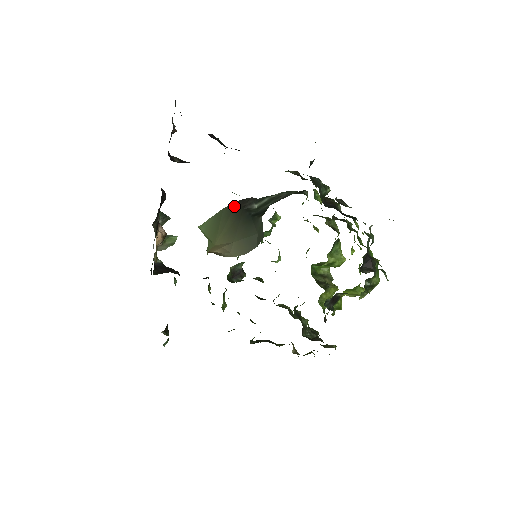
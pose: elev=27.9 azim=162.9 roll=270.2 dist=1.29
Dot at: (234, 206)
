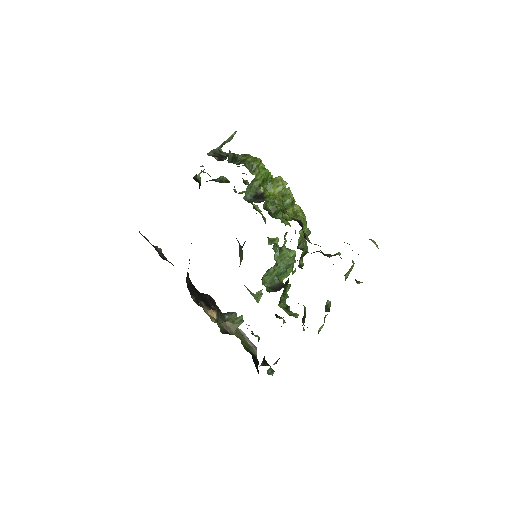
Dot at: occluded
